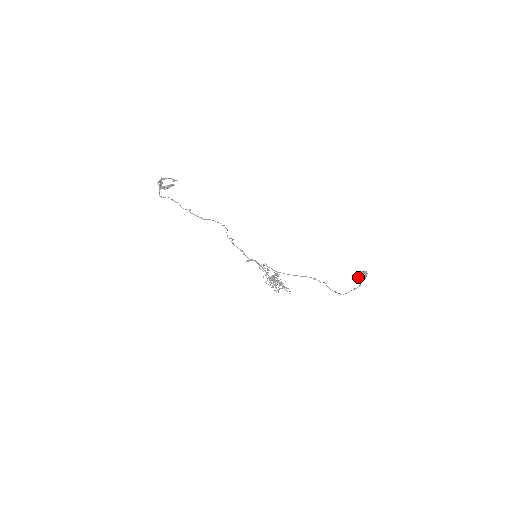
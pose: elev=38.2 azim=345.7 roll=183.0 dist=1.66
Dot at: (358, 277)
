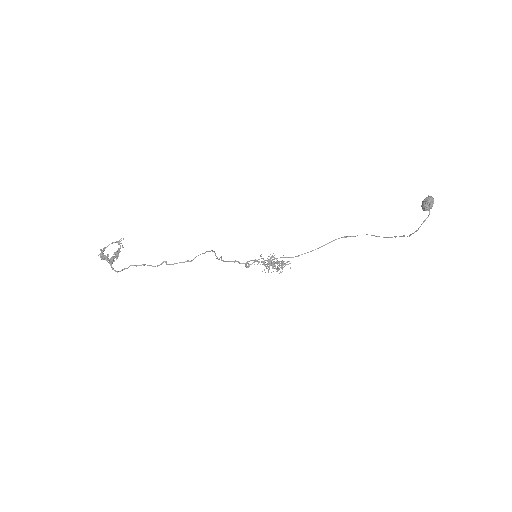
Dot at: (427, 207)
